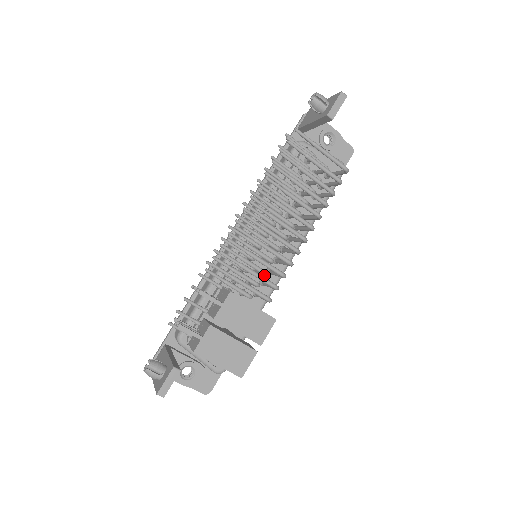
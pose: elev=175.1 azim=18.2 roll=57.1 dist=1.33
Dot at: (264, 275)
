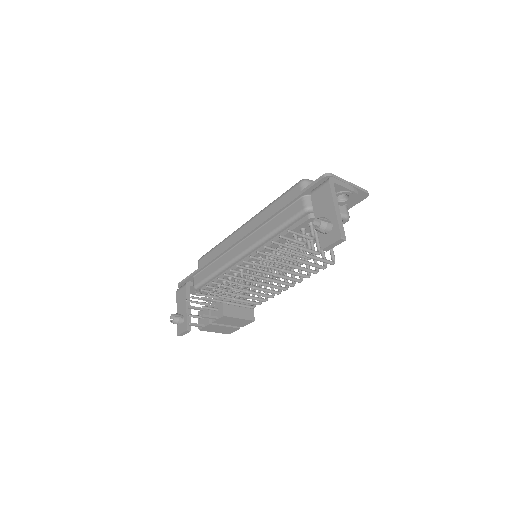
Dot at: occluded
